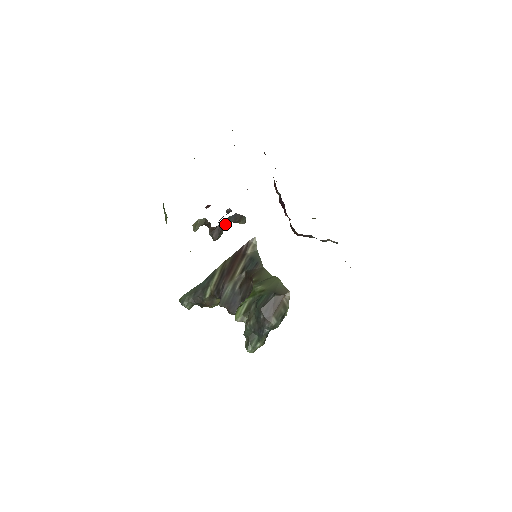
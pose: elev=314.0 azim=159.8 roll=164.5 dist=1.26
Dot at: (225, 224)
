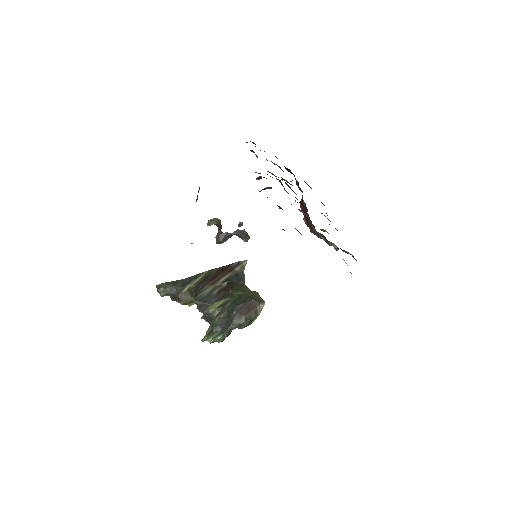
Dot at: (232, 234)
